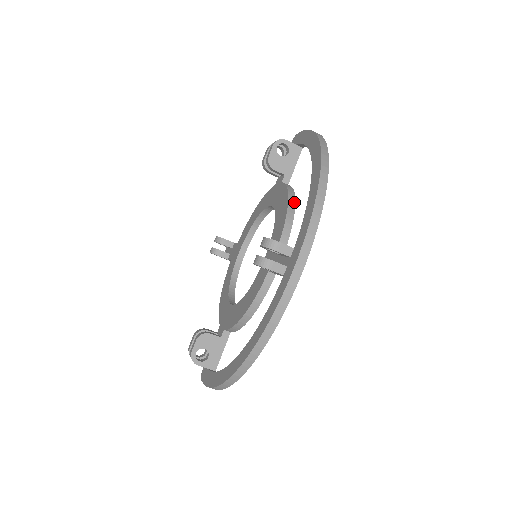
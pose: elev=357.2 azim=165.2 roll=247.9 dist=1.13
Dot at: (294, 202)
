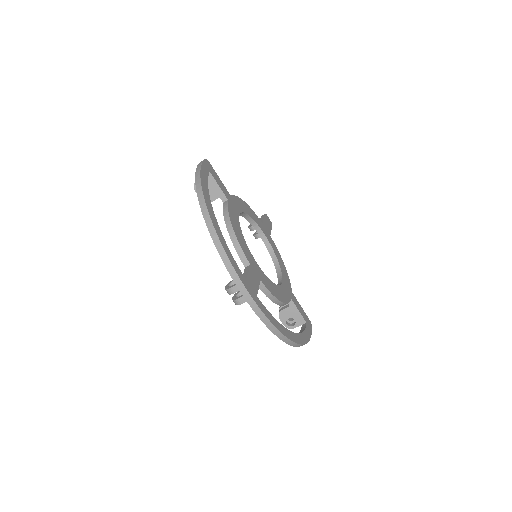
Dot at: (231, 227)
